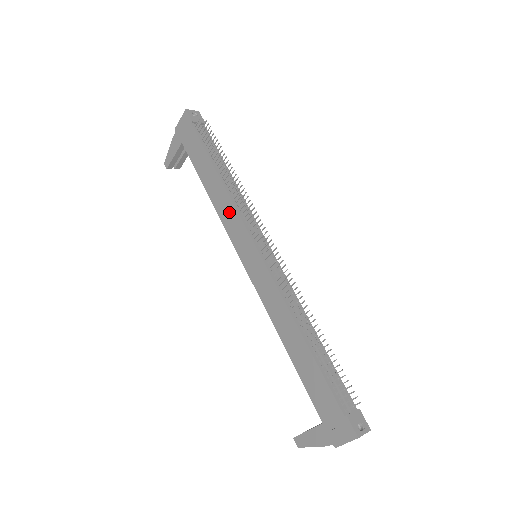
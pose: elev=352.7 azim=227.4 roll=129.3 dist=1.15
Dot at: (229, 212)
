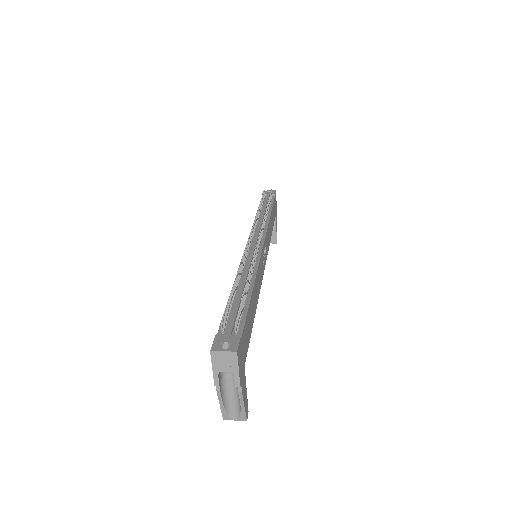
Dot at: occluded
